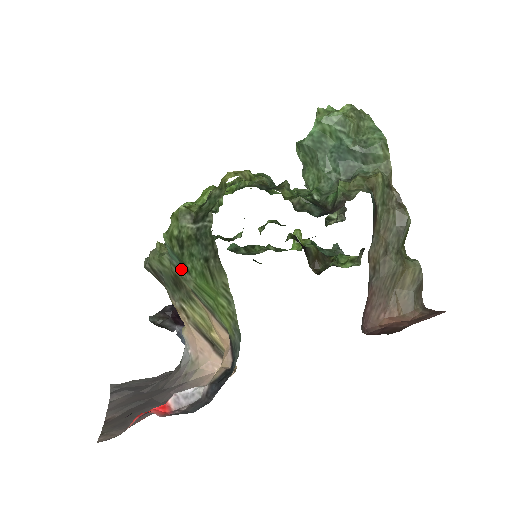
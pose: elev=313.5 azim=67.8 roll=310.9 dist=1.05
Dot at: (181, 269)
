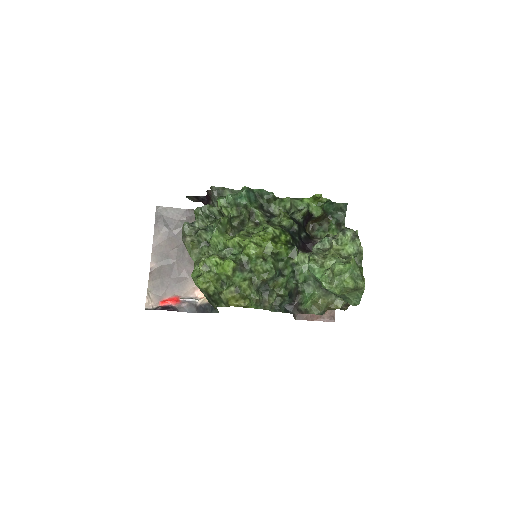
Dot at: occluded
